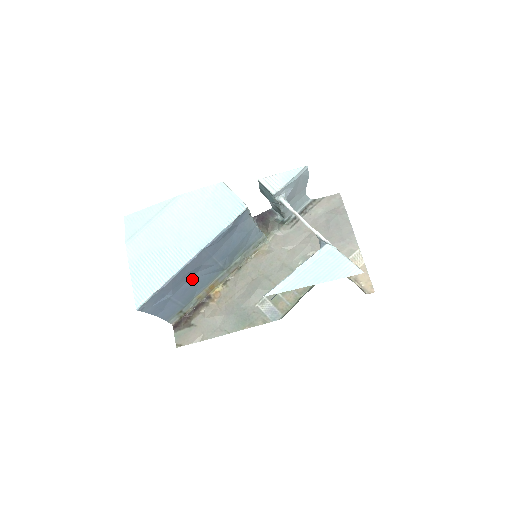
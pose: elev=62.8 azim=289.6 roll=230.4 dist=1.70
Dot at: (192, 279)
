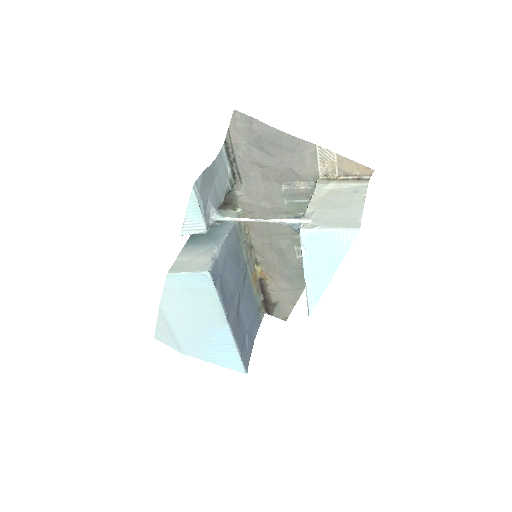
Dot at: (242, 311)
